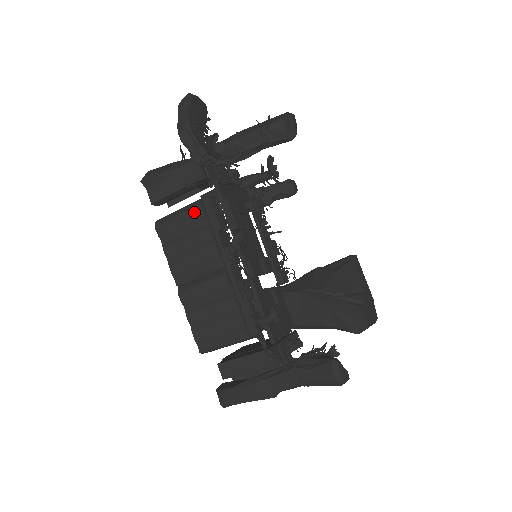
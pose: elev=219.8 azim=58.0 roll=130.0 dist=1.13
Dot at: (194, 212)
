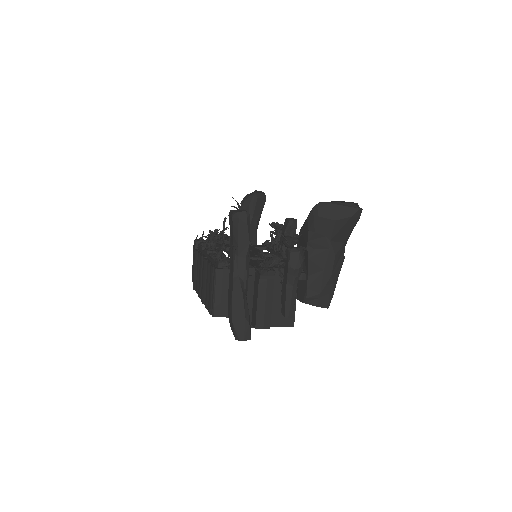
Dot at: (195, 256)
